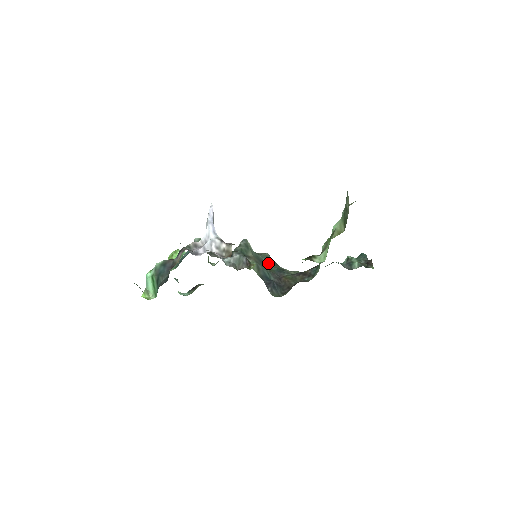
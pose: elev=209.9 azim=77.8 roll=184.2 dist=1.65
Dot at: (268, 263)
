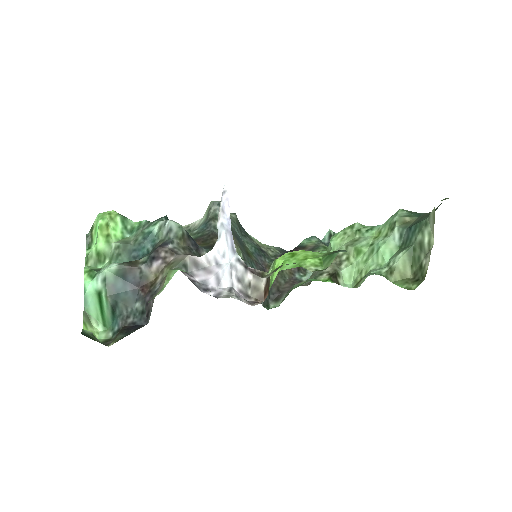
Dot at: (241, 235)
